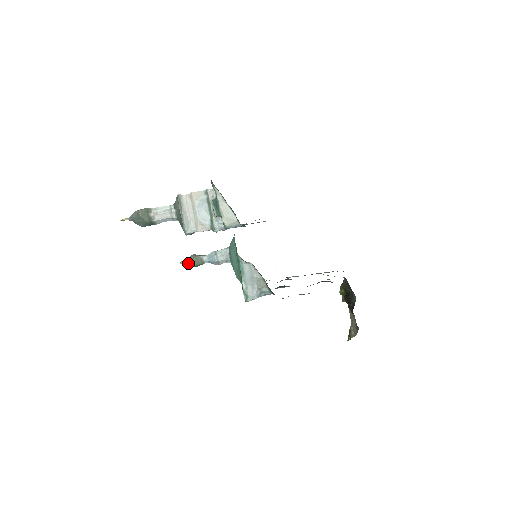
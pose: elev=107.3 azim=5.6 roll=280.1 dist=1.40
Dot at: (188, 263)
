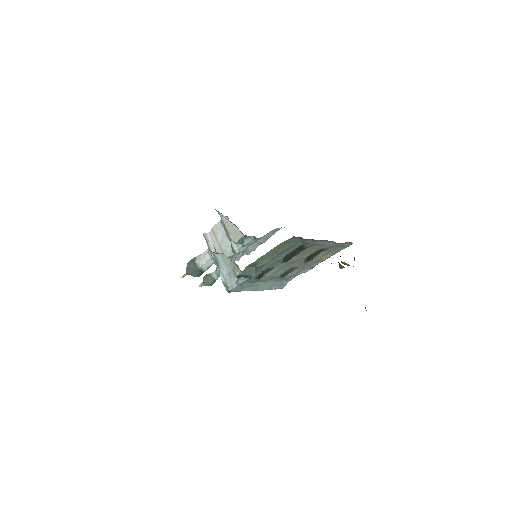
Dot at: (203, 284)
